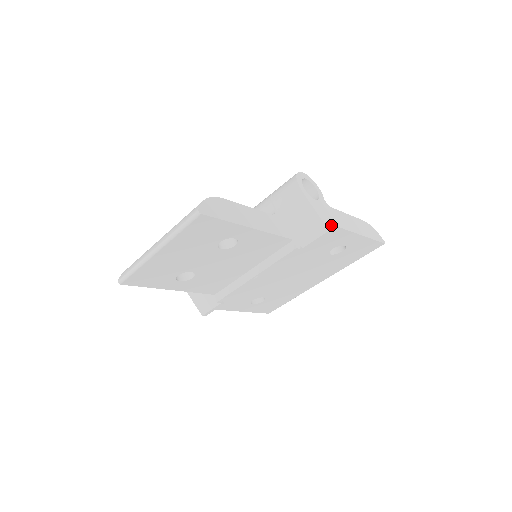
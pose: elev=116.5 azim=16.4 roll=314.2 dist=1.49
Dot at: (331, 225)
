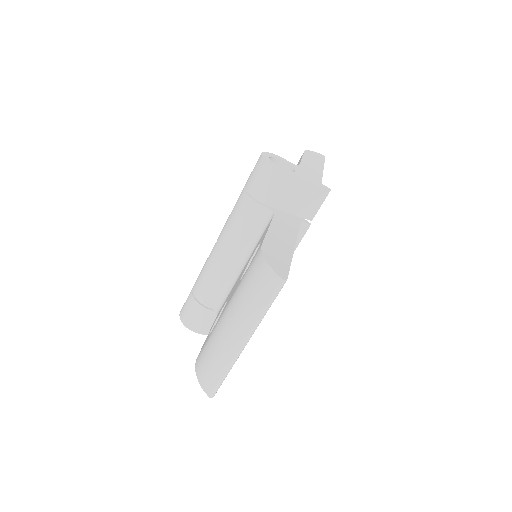
Dot at: (321, 183)
